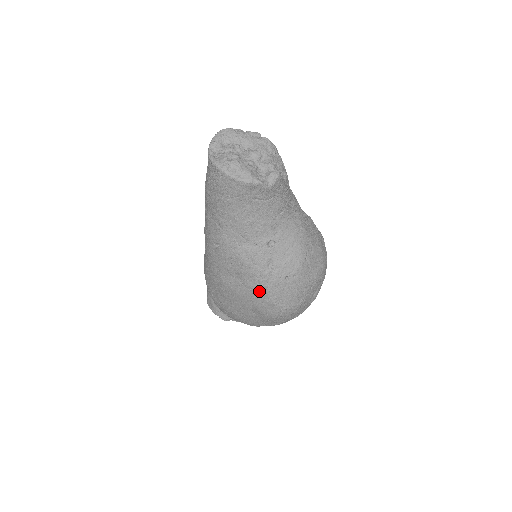
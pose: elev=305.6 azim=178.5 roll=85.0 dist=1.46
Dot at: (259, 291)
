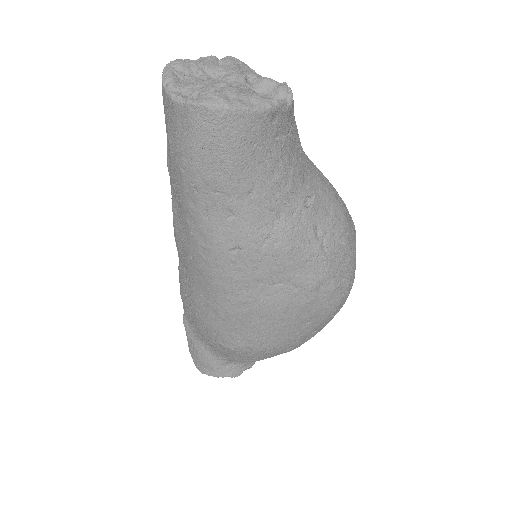
Dot at: (316, 280)
